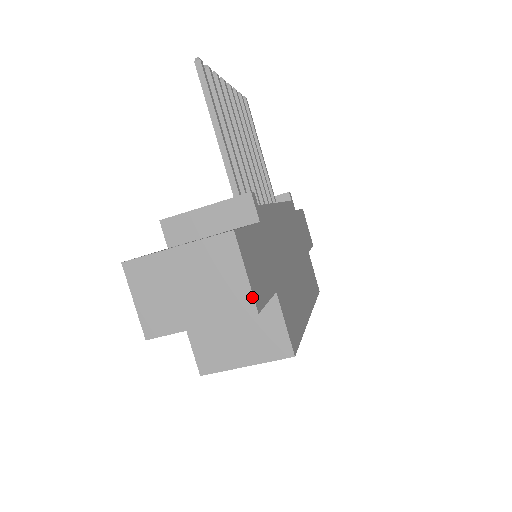
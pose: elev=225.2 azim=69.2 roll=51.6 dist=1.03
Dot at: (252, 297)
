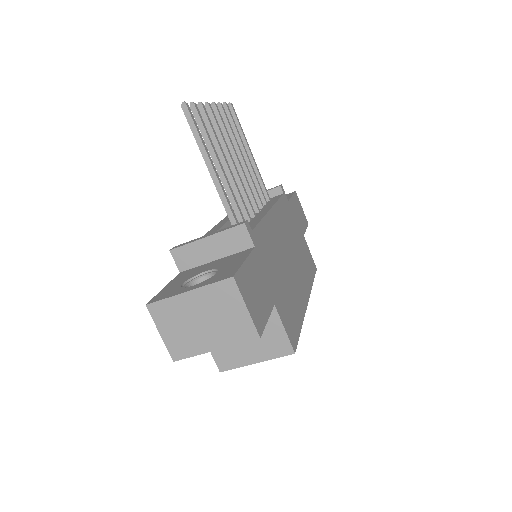
Dot at: (254, 326)
